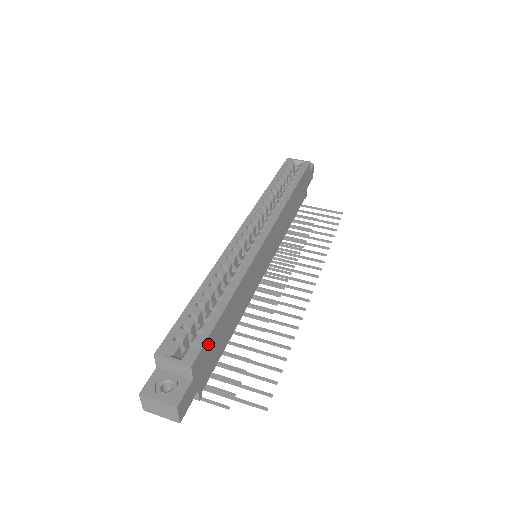
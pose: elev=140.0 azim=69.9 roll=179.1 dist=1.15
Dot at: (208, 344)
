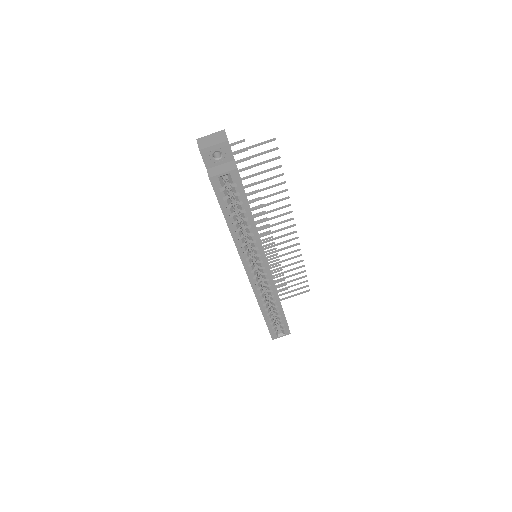
Dot at: occluded
